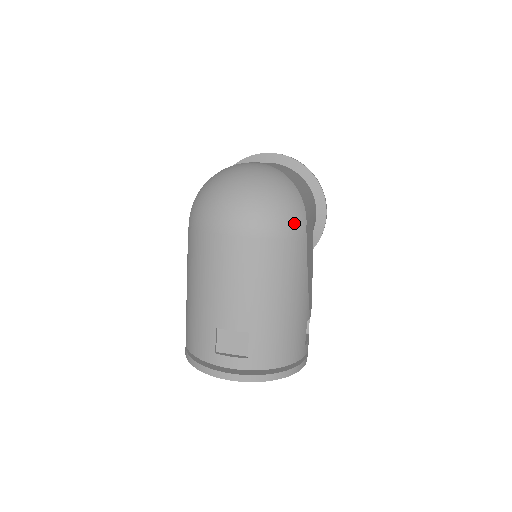
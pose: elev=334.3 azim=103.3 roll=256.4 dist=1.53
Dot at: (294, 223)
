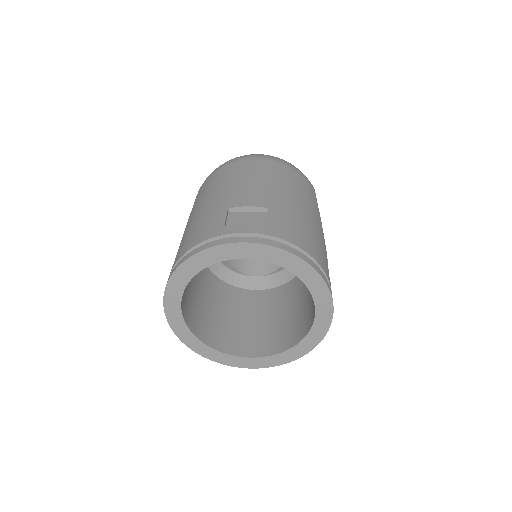
Dot at: (304, 175)
